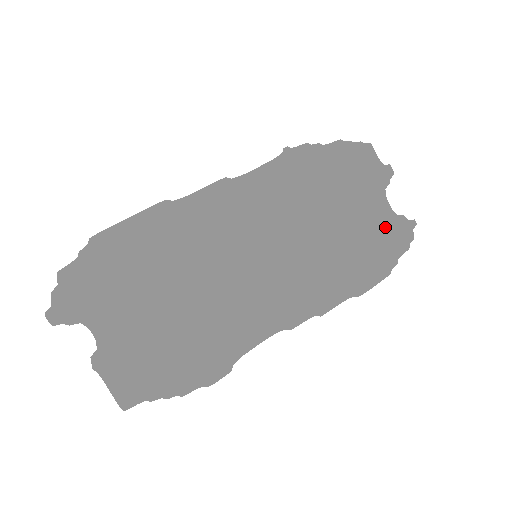
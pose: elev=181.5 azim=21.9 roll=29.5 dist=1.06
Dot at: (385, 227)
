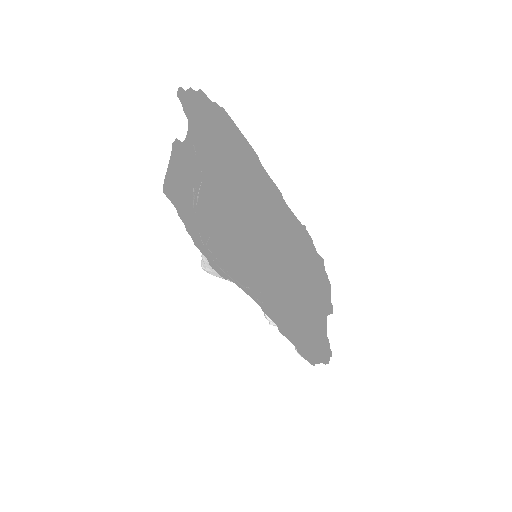
Dot at: (316, 338)
